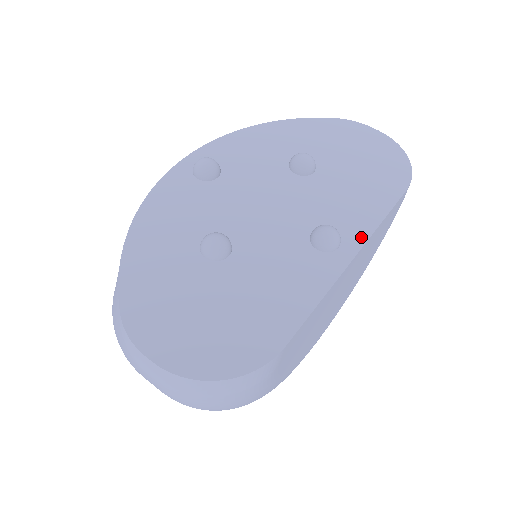
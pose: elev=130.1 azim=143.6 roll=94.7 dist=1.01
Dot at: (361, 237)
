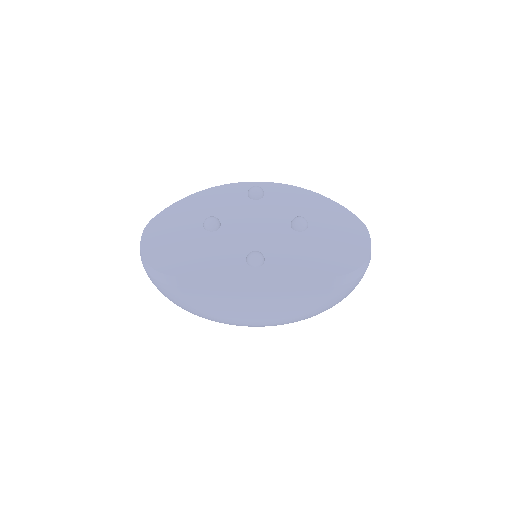
Dot at: (272, 273)
